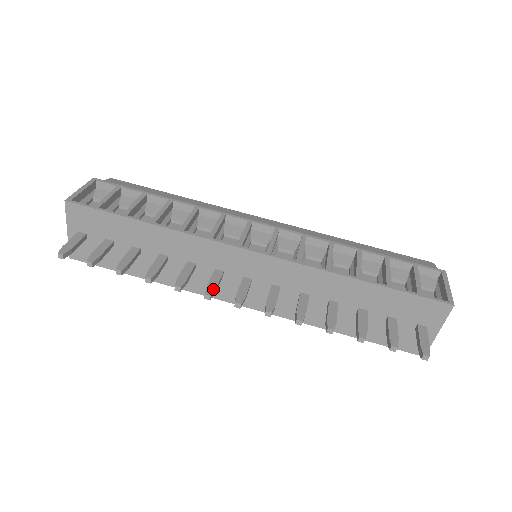
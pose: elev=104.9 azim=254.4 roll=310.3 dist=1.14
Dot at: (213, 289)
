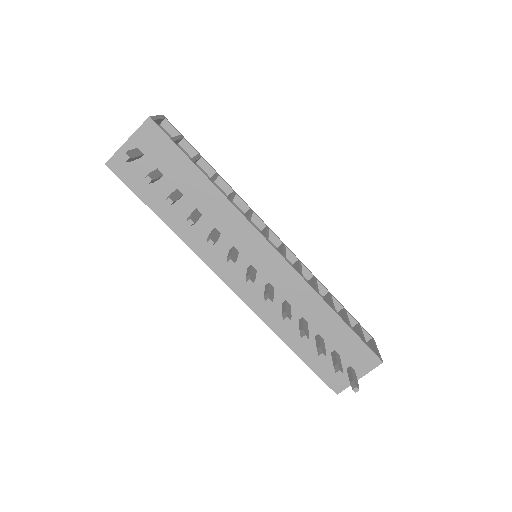
Dot at: (235, 260)
